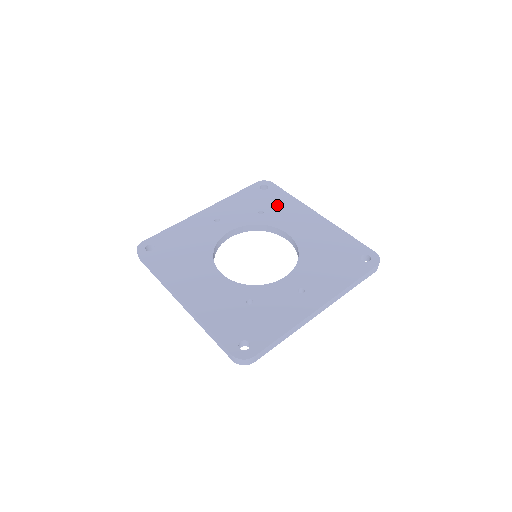
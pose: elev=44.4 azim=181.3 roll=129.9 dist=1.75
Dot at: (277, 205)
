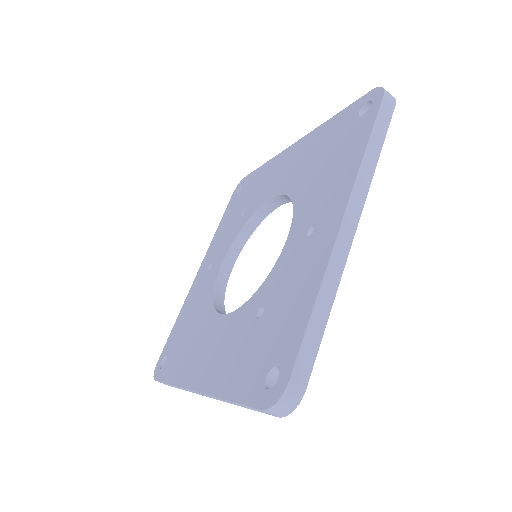
Dot at: (254, 188)
